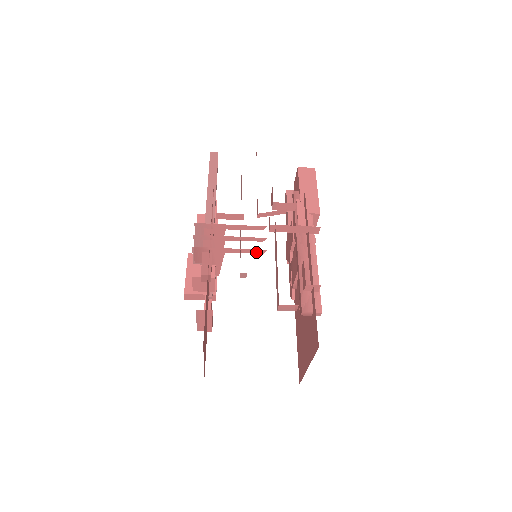
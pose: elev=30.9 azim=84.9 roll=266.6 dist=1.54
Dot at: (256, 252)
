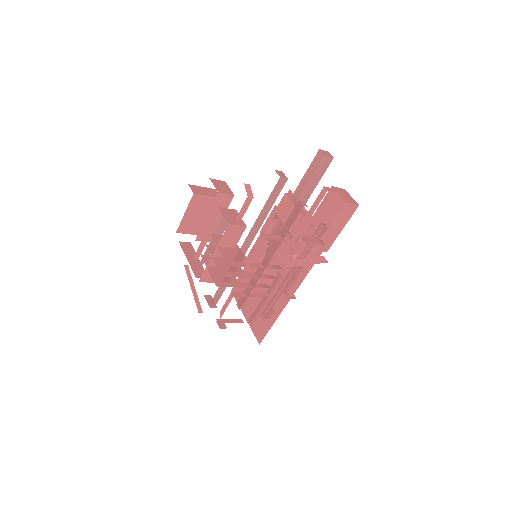
Dot at: occluded
